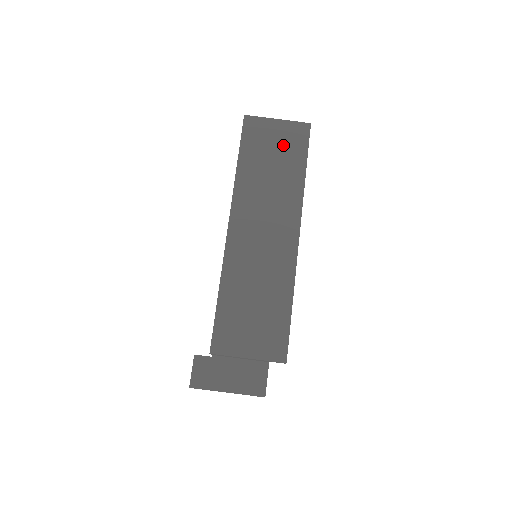
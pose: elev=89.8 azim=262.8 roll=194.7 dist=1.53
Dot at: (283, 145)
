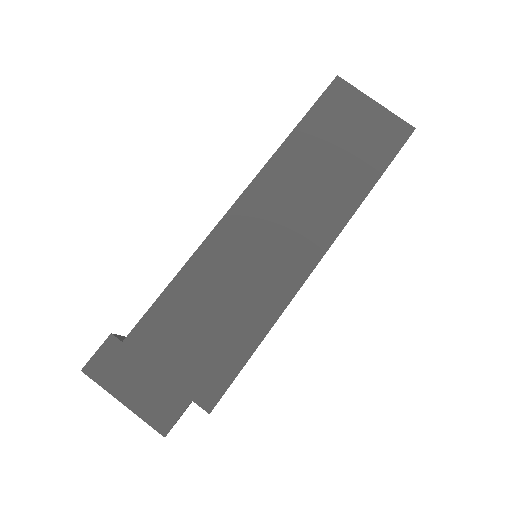
Dot at: (365, 136)
